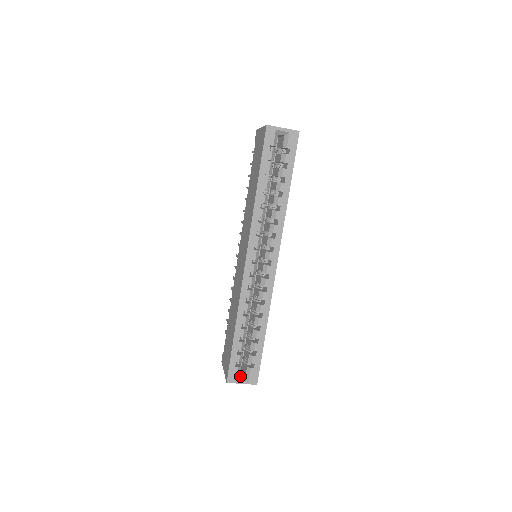
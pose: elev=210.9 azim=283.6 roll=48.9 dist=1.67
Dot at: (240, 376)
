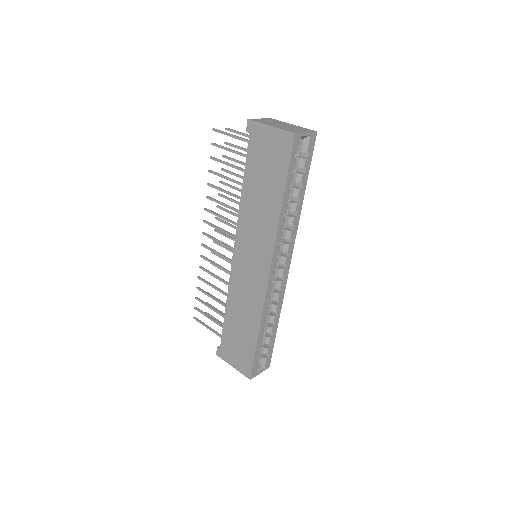
Dot at: occluded
